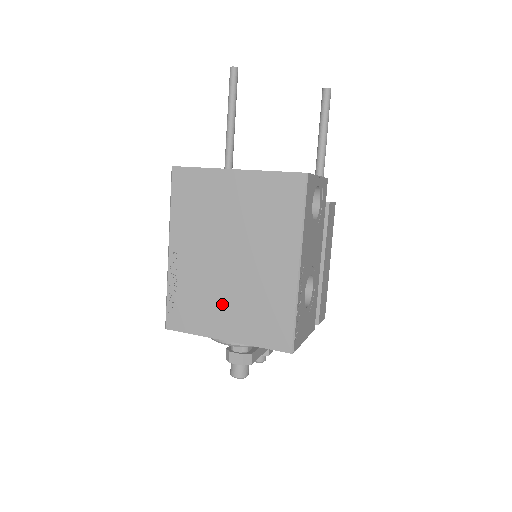
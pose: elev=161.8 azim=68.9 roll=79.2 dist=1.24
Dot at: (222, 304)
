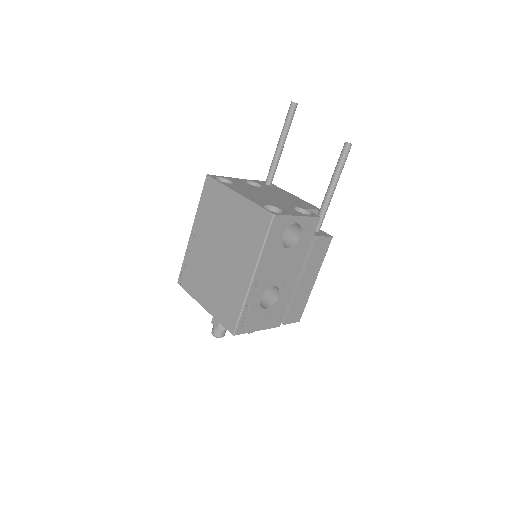
Dot at: (207, 282)
